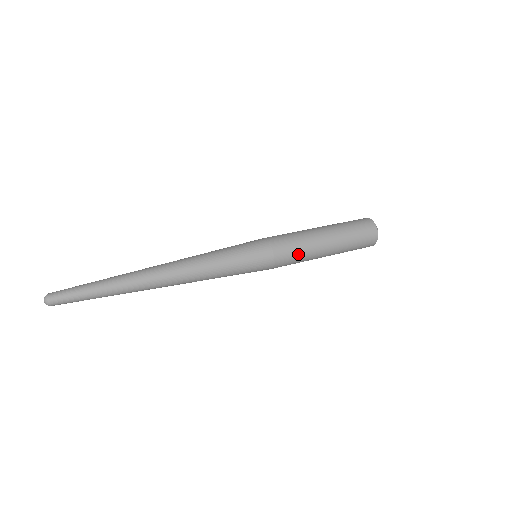
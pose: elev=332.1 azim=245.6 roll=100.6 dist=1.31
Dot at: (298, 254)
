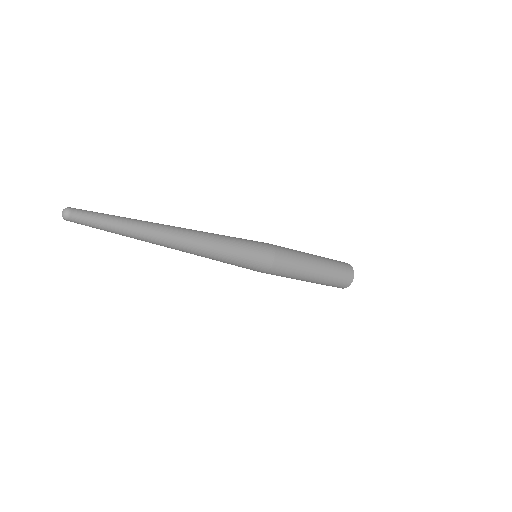
Dot at: (290, 250)
